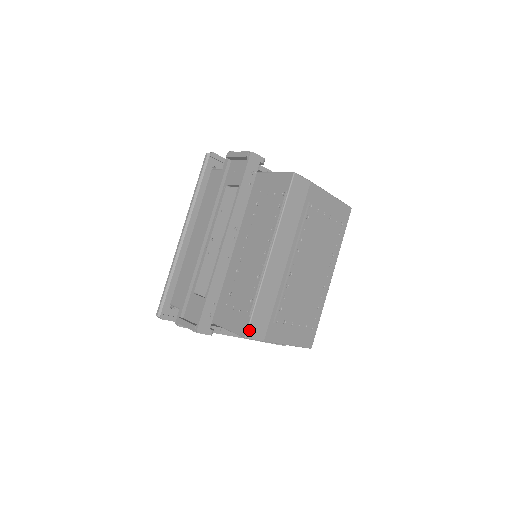
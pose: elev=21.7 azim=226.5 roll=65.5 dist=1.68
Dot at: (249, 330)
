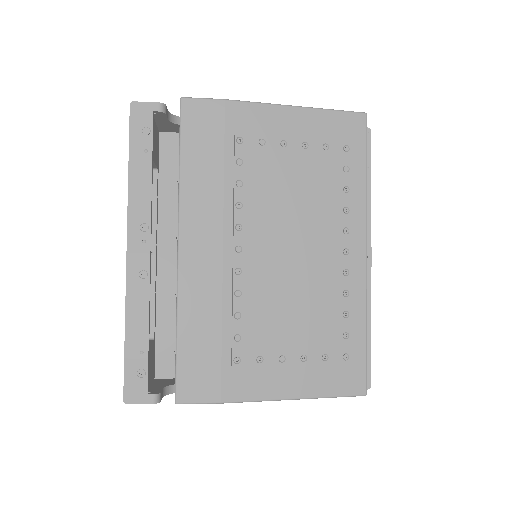
Dot at: (179, 388)
